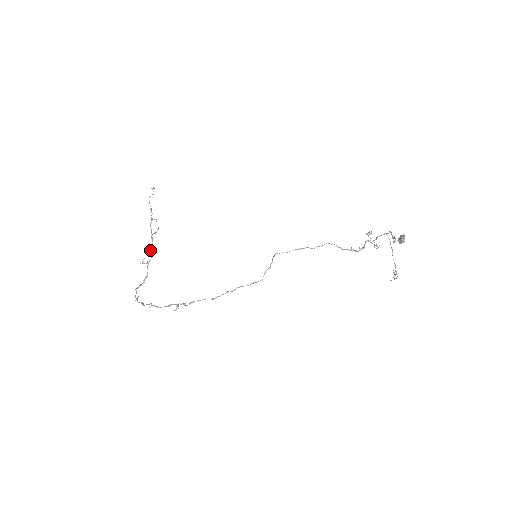
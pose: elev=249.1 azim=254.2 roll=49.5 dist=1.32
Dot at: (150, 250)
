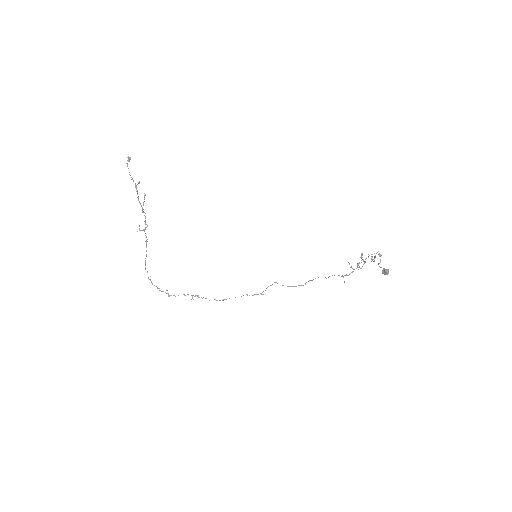
Dot at: (145, 223)
